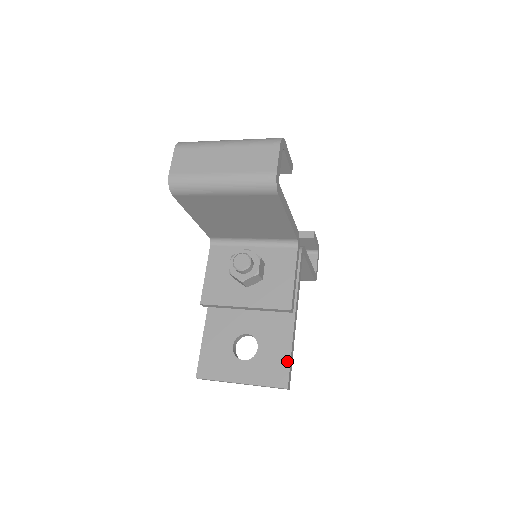
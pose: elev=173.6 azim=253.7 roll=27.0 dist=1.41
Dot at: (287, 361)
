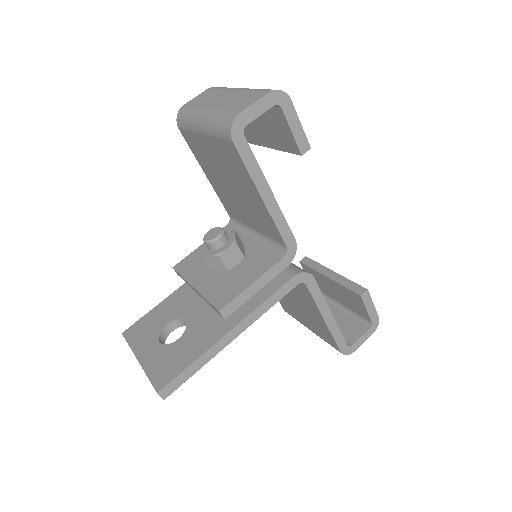
Dot at: (183, 367)
